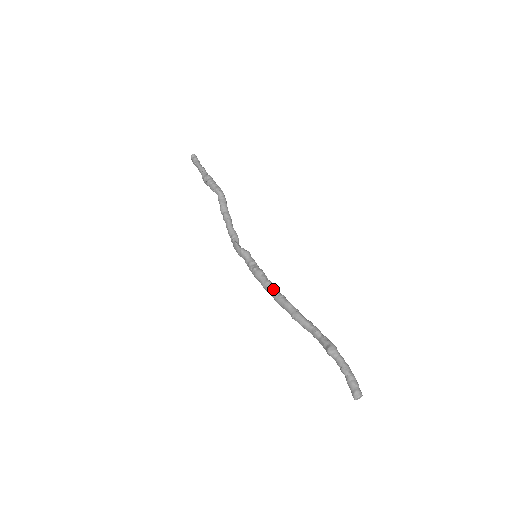
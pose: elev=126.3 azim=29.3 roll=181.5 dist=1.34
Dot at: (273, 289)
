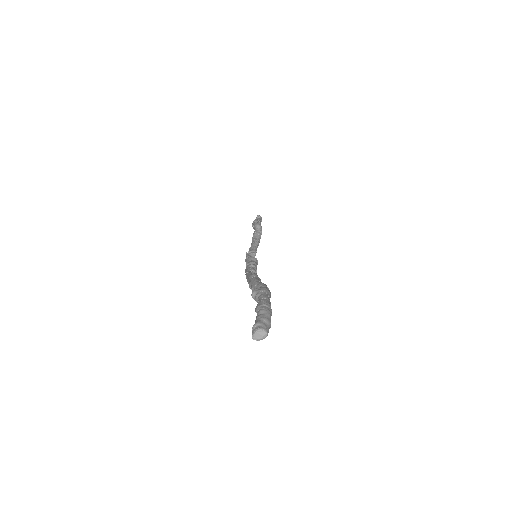
Dot at: (250, 271)
